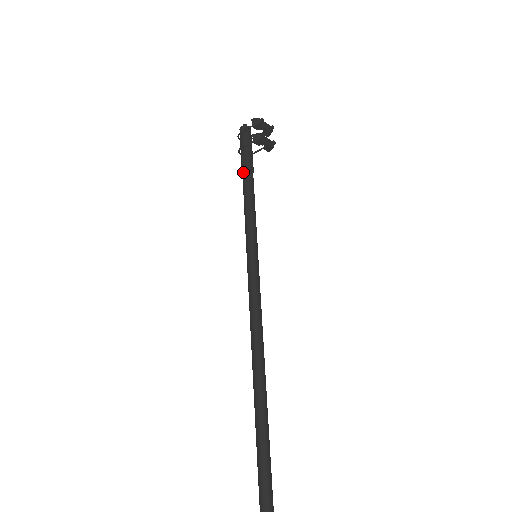
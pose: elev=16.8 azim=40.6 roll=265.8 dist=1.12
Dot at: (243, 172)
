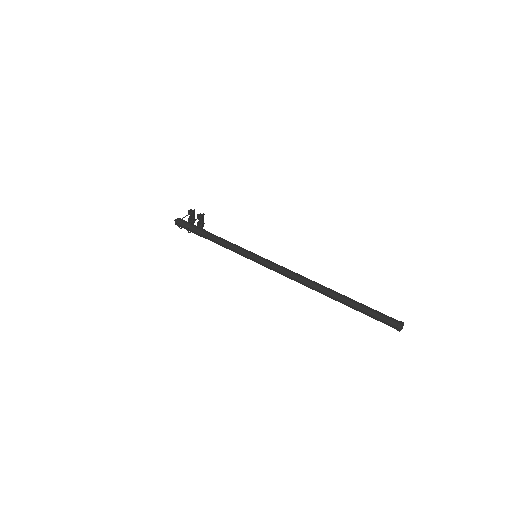
Dot at: (204, 231)
